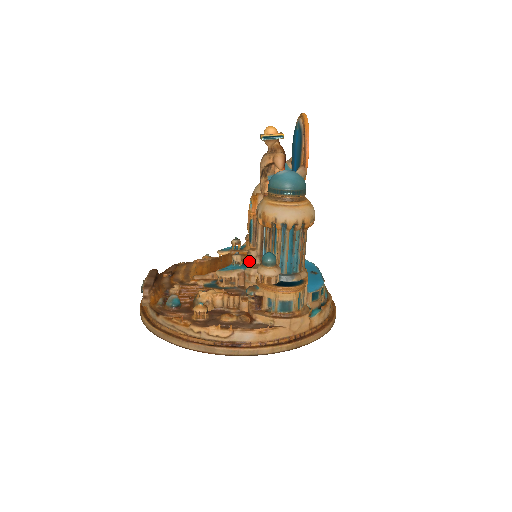
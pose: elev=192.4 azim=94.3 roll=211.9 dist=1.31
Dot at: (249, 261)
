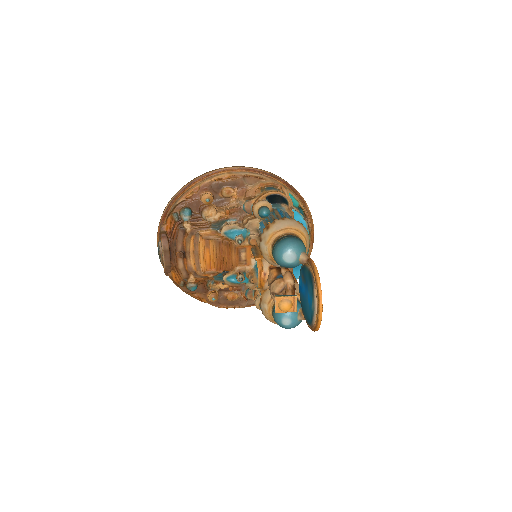
Dot at: occluded
